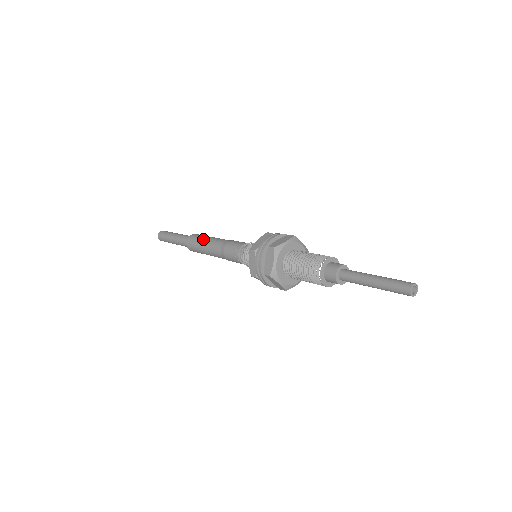
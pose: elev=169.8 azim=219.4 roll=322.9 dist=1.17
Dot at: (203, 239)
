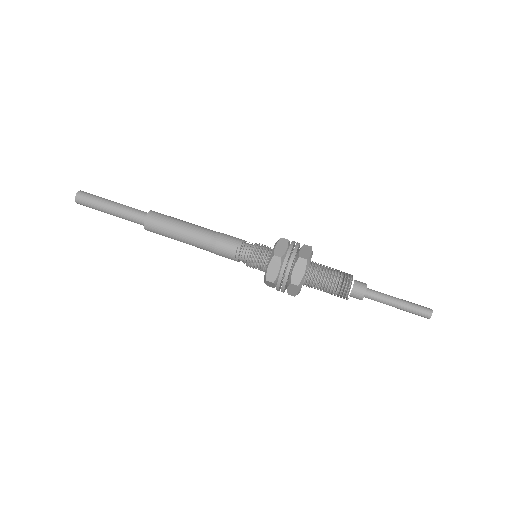
Dot at: (176, 222)
